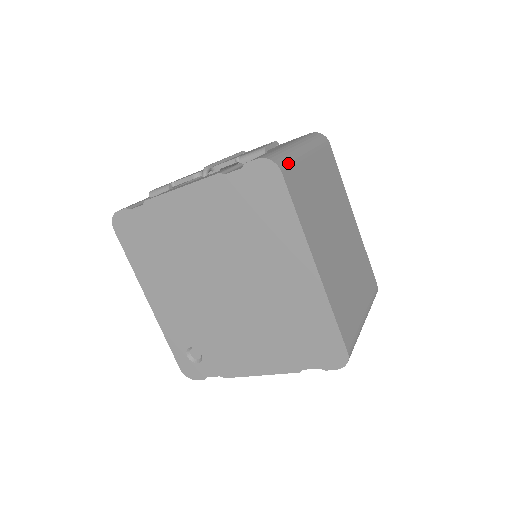
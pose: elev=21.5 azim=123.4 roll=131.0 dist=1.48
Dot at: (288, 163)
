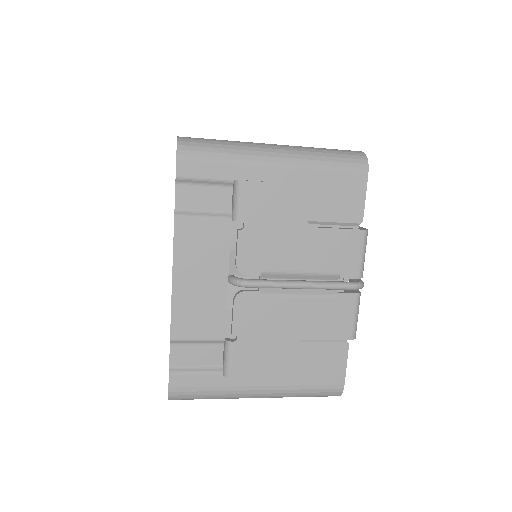
Dot at: occluded
